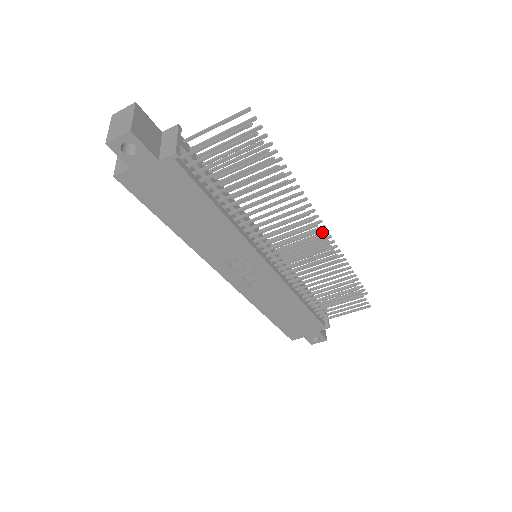
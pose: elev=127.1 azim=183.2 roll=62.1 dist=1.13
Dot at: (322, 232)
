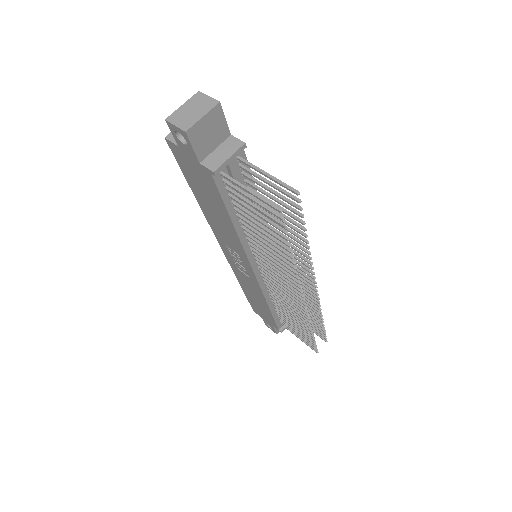
Dot at: (314, 291)
